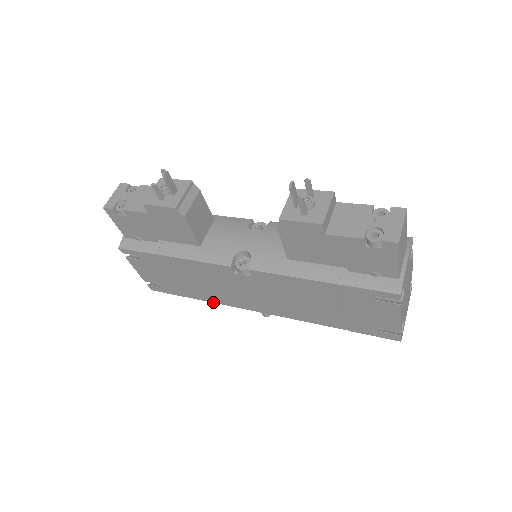
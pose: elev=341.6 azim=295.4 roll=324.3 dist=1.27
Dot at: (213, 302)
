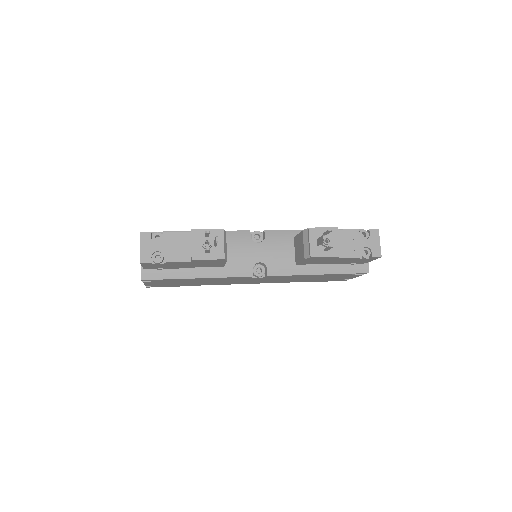
Dot at: occluded
